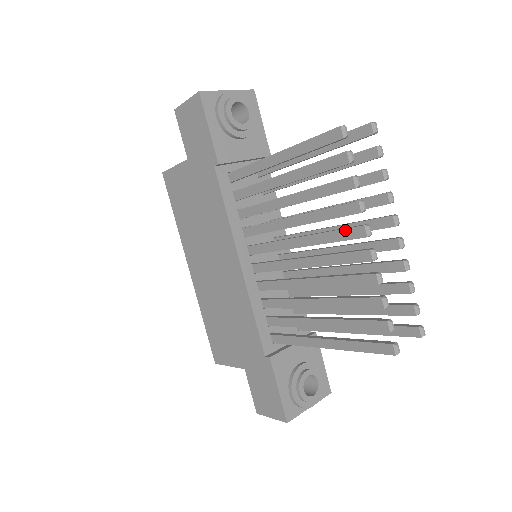
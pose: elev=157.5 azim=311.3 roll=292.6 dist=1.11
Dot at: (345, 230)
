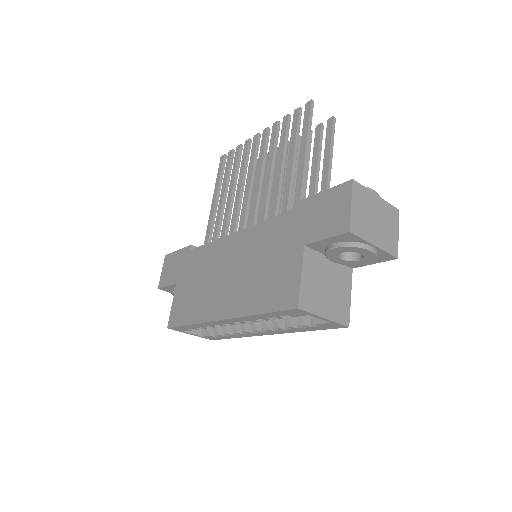
Dot at: (252, 148)
